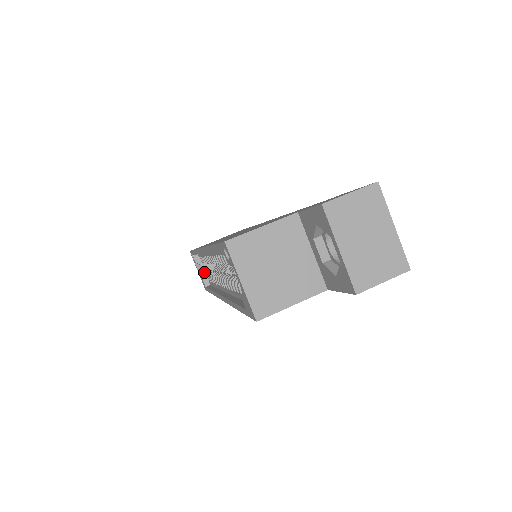
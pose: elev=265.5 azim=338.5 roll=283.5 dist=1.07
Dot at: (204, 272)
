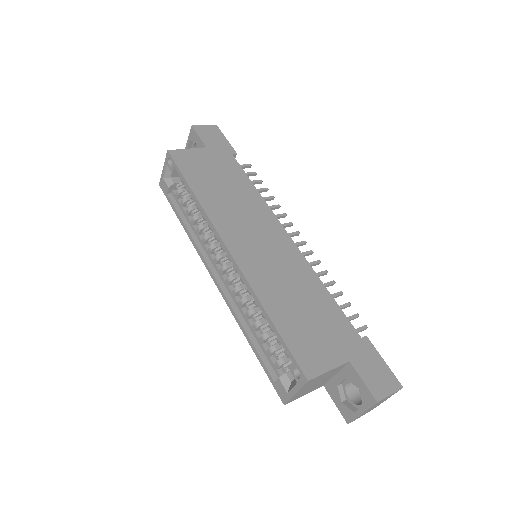
Dot at: (171, 177)
